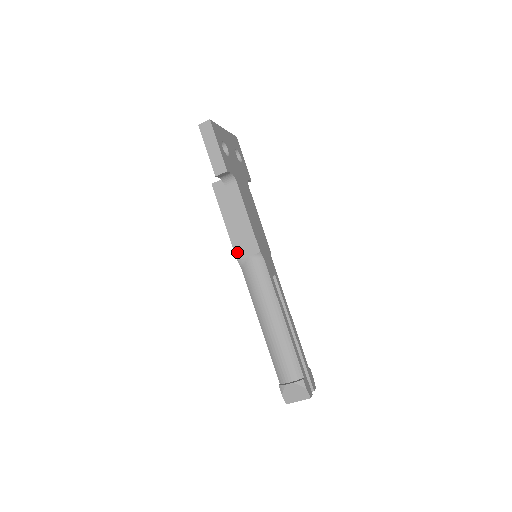
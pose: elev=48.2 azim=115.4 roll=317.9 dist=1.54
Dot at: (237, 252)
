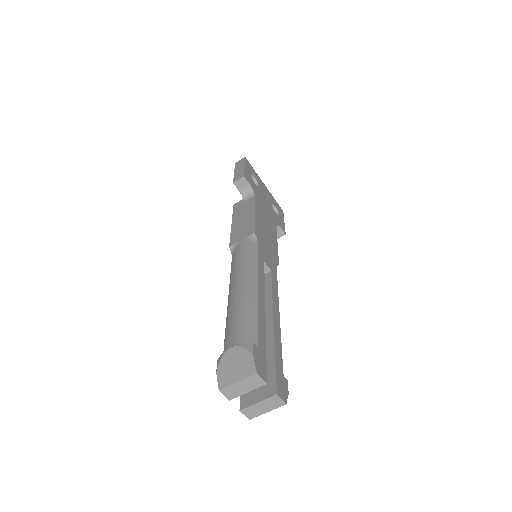
Dot at: (232, 241)
